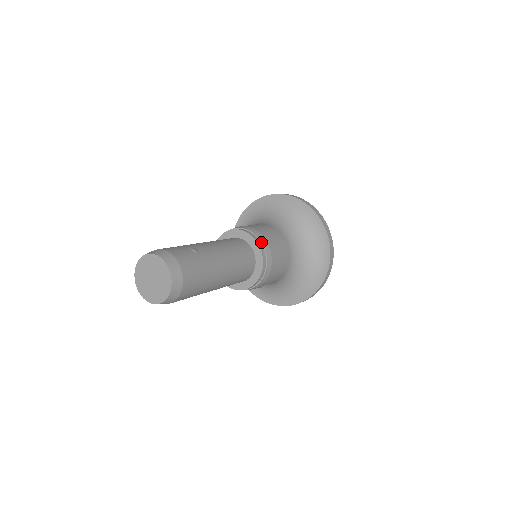
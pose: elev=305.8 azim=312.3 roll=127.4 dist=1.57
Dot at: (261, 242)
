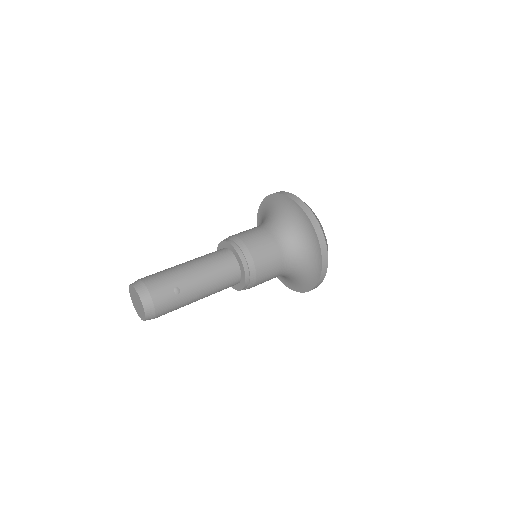
Dot at: (250, 275)
